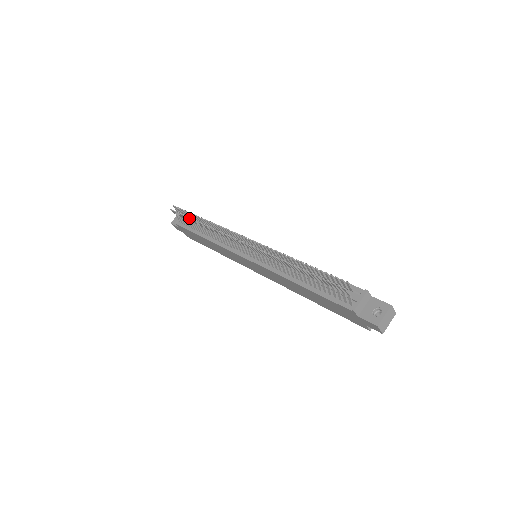
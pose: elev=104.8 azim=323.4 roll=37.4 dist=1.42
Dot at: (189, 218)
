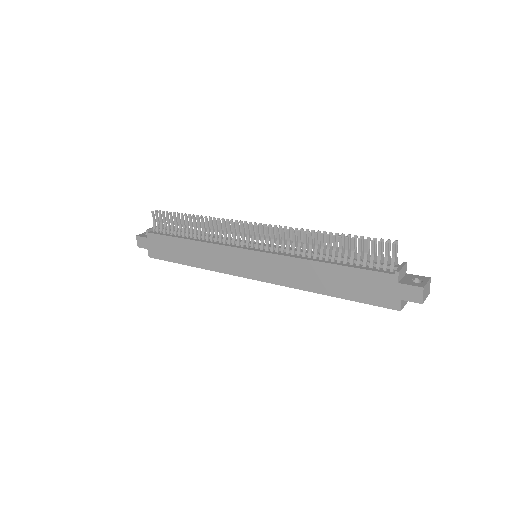
Dot at: (181, 215)
